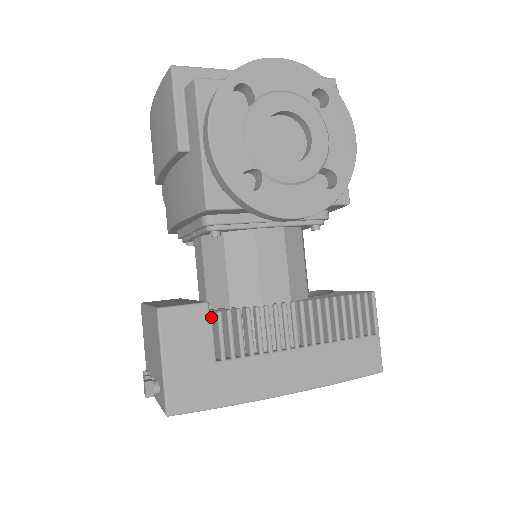
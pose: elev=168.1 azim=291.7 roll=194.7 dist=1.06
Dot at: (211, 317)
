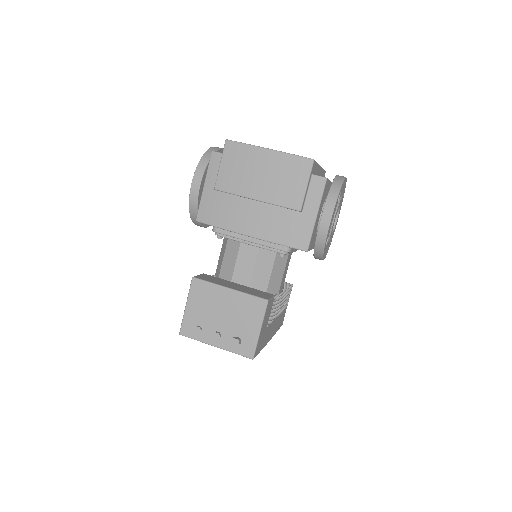
Dot at: (273, 303)
